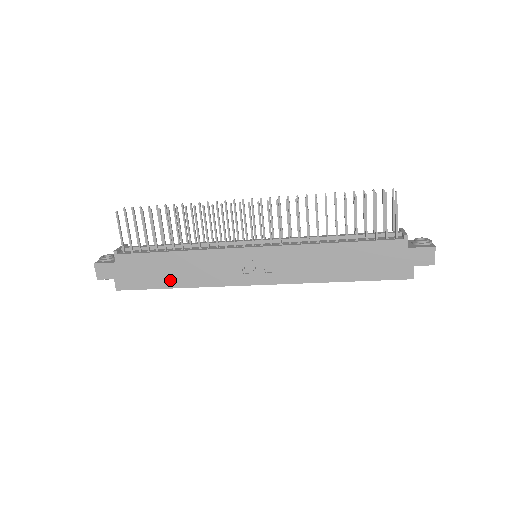
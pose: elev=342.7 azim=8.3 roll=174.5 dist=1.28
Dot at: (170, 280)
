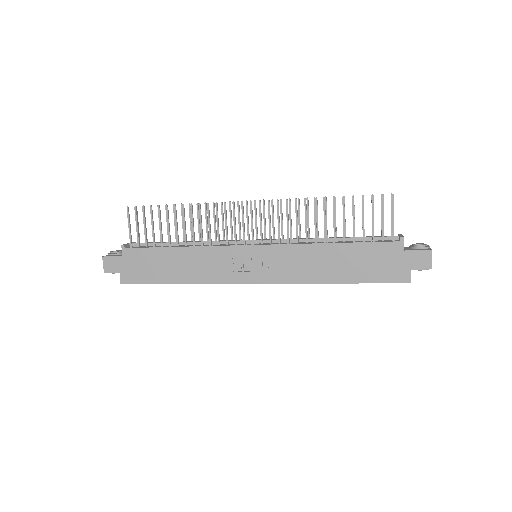
Dot at: (172, 275)
